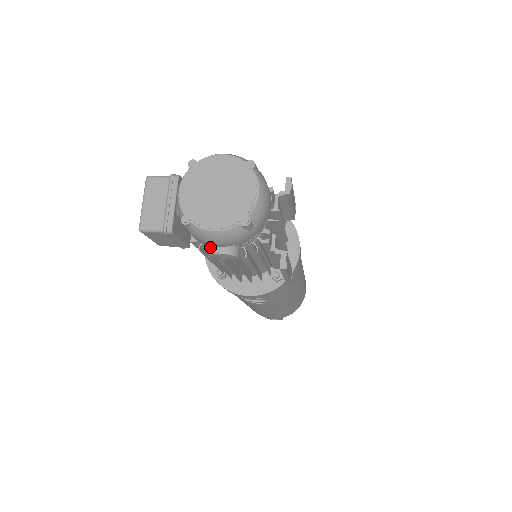
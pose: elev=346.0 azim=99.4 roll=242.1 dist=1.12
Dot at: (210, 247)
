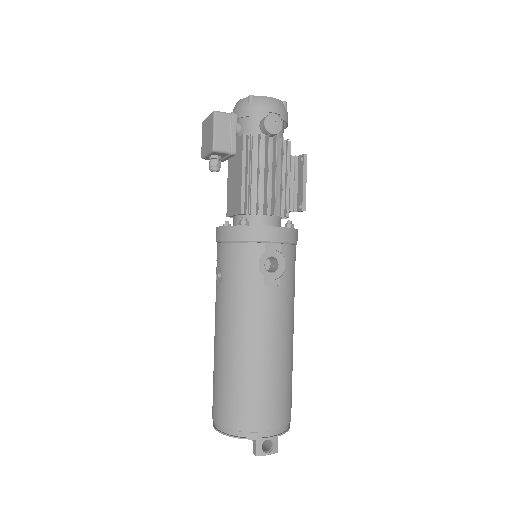
Dot at: (265, 117)
